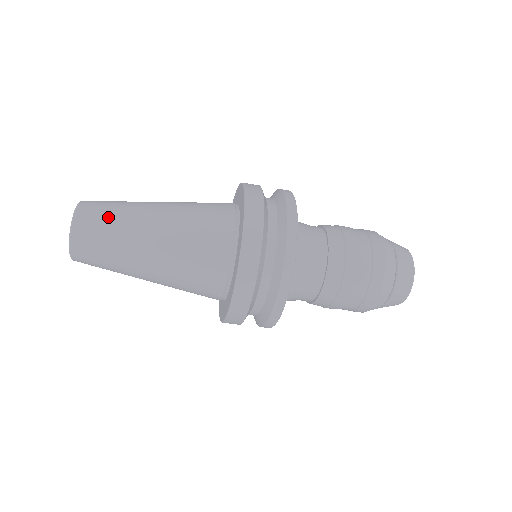
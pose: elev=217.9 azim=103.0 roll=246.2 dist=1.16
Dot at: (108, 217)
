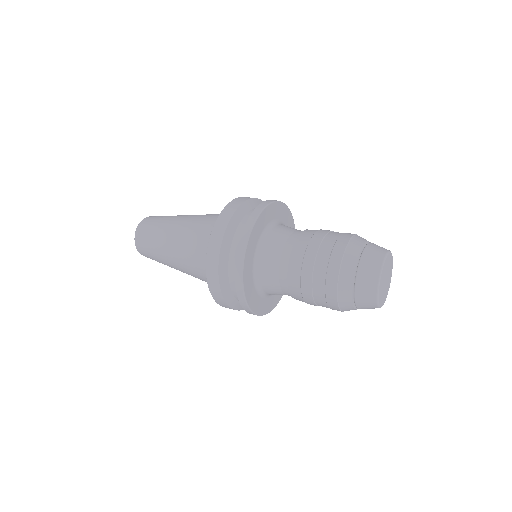
Dot at: (151, 254)
